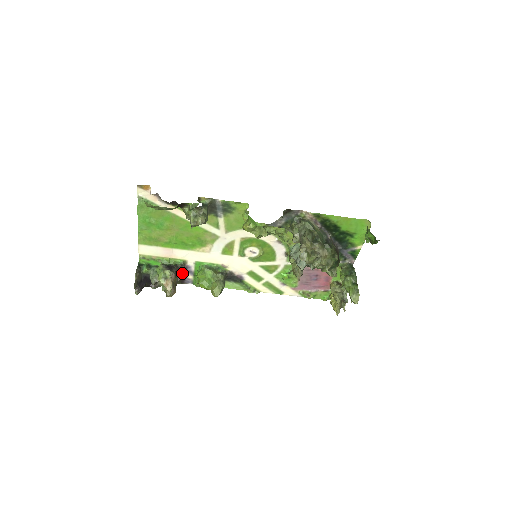
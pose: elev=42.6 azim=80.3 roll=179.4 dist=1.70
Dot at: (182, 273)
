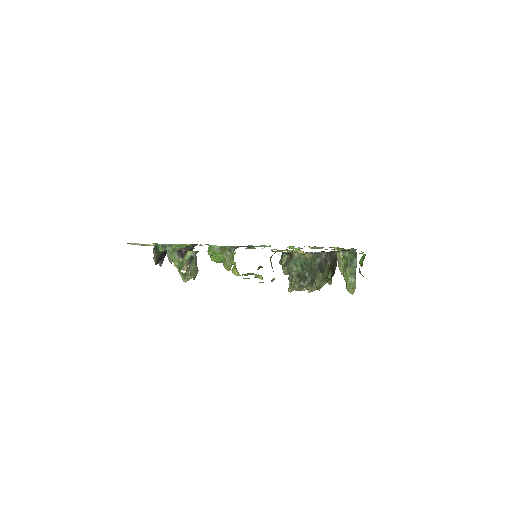
Dot at: occluded
